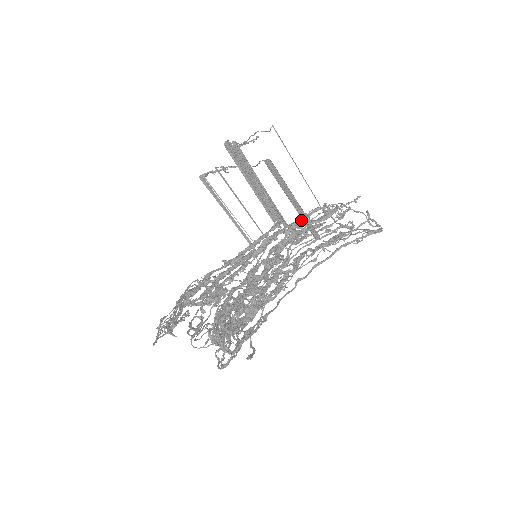
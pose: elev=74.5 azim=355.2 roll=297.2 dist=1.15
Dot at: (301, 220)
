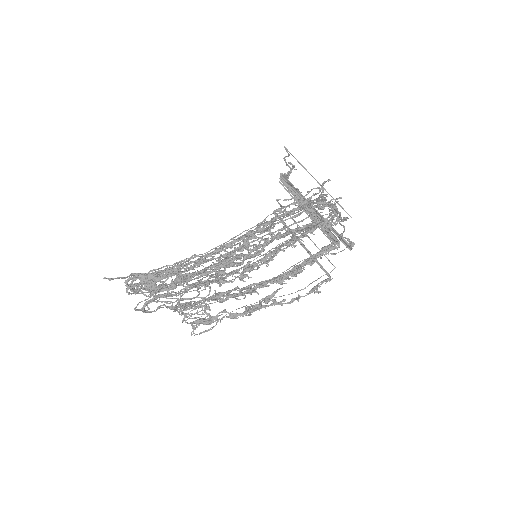
Dot at: occluded
